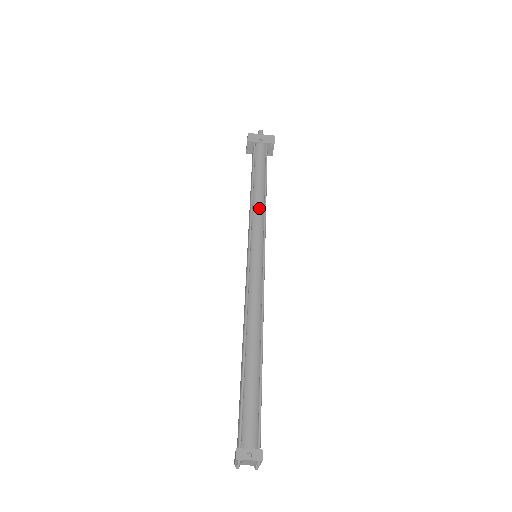
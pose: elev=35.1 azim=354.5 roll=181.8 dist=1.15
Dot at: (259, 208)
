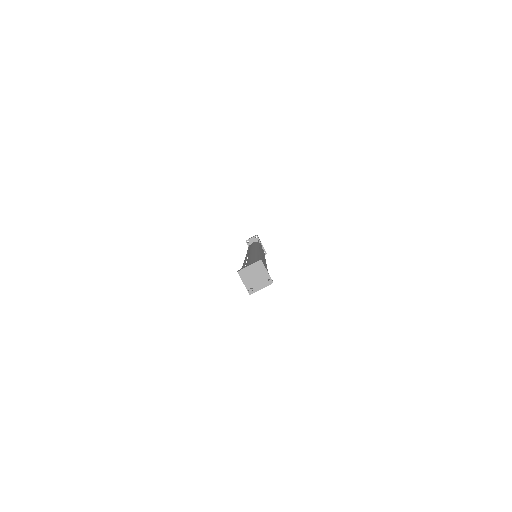
Dot at: occluded
